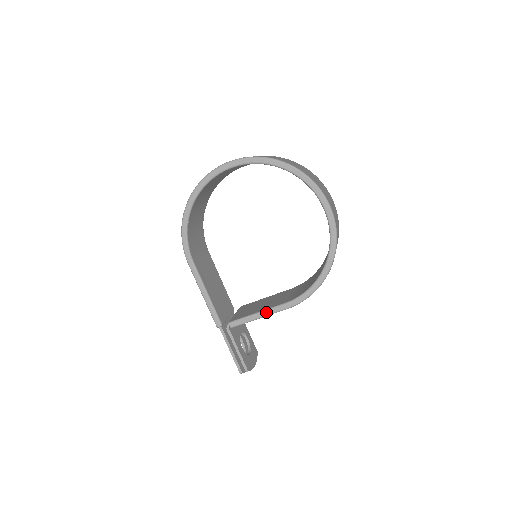
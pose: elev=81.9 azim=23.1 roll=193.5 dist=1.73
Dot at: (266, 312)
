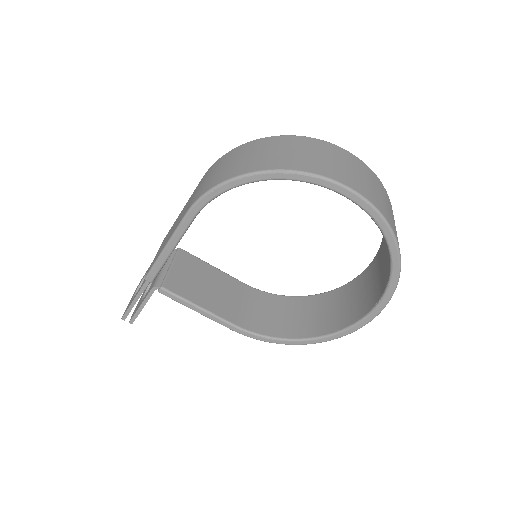
Dot at: (209, 315)
